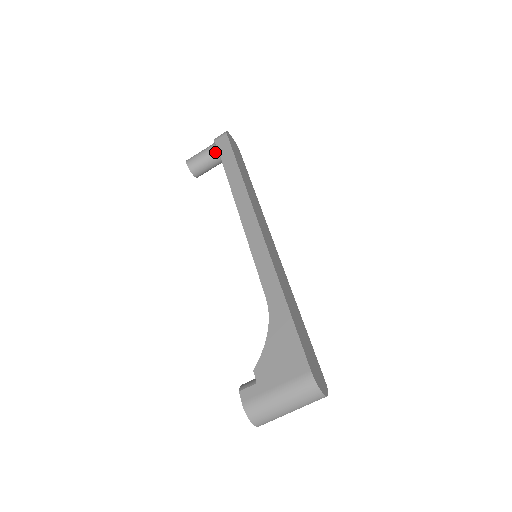
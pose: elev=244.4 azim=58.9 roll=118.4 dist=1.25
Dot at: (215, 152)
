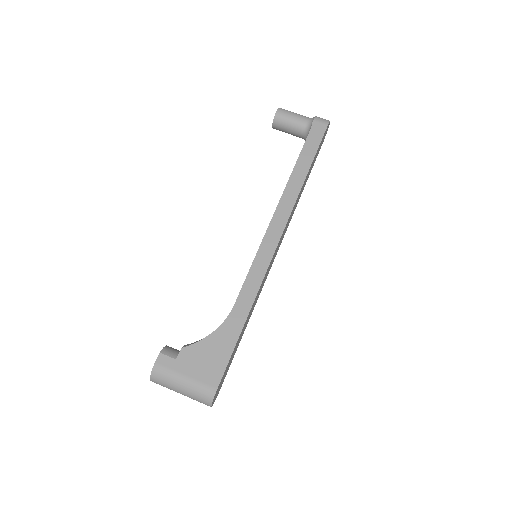
Dot at: (305, 129)
